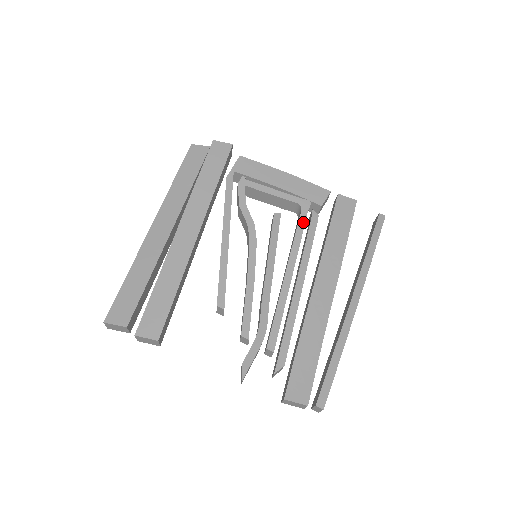
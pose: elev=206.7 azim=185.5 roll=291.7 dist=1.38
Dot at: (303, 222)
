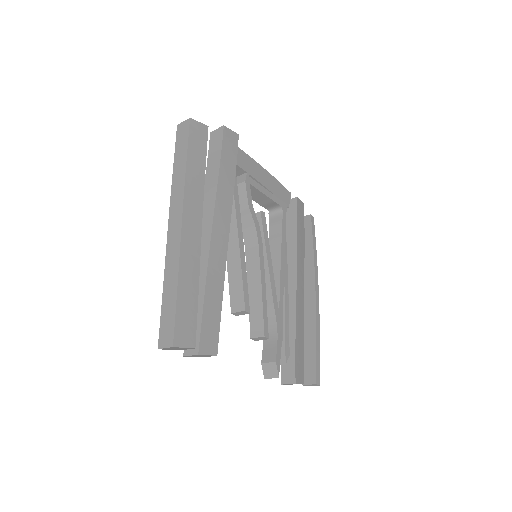
Dot at: (285, 224)
